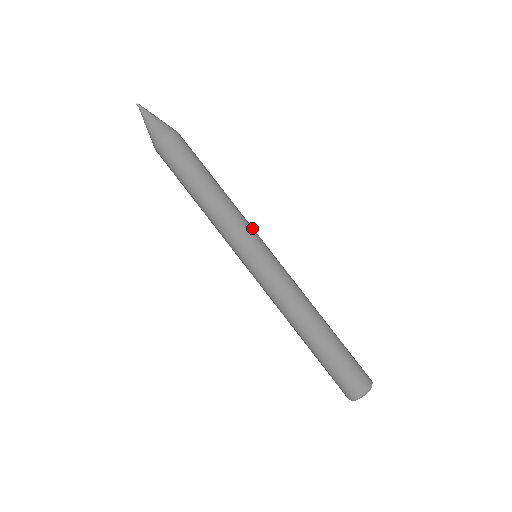
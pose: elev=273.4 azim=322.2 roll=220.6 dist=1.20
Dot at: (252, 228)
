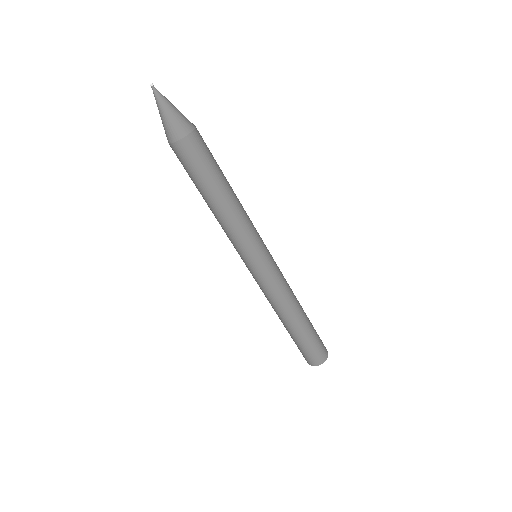
Dot at: (249, 243)
